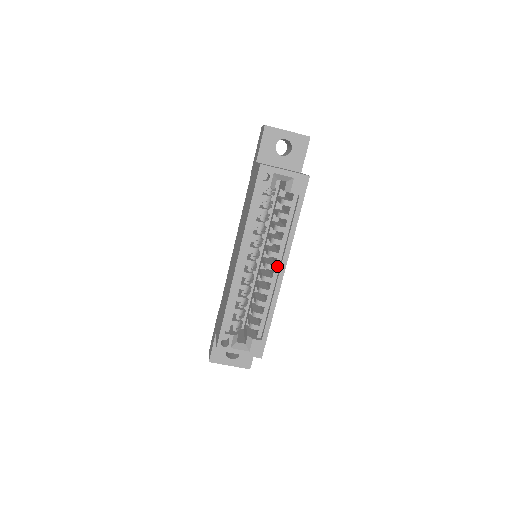
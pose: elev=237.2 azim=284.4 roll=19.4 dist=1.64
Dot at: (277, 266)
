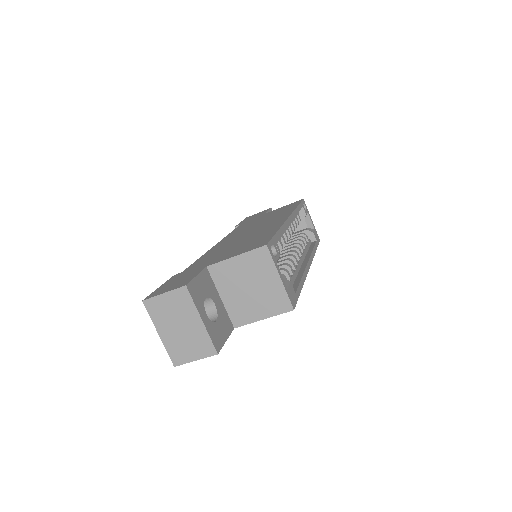
Dot at: (301, 260)
